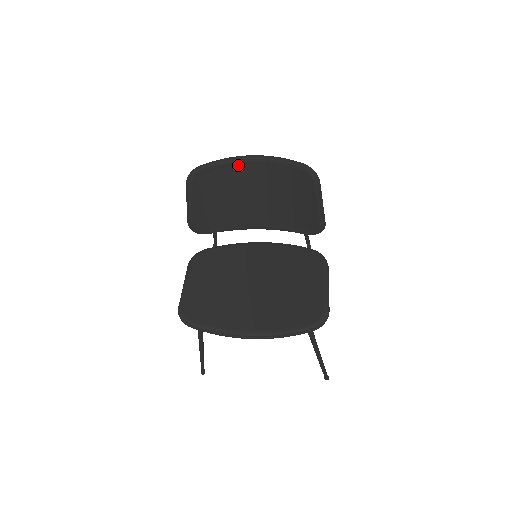
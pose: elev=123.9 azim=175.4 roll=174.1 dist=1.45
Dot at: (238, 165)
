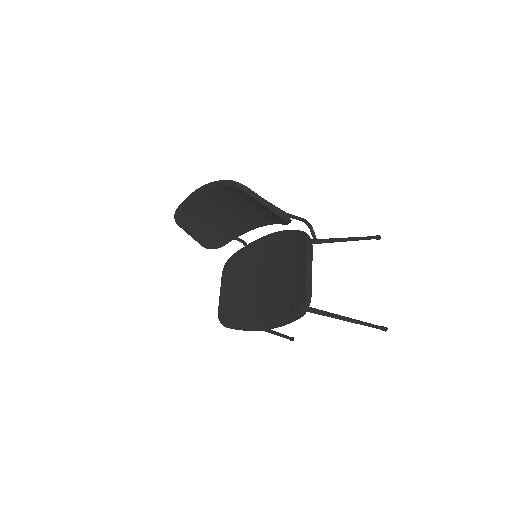
Dot at: (198, 197)
